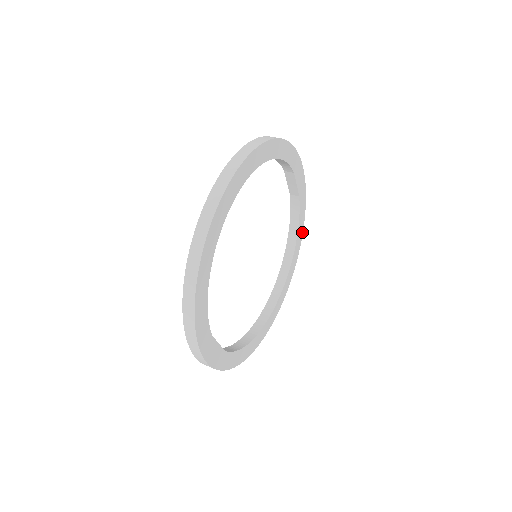
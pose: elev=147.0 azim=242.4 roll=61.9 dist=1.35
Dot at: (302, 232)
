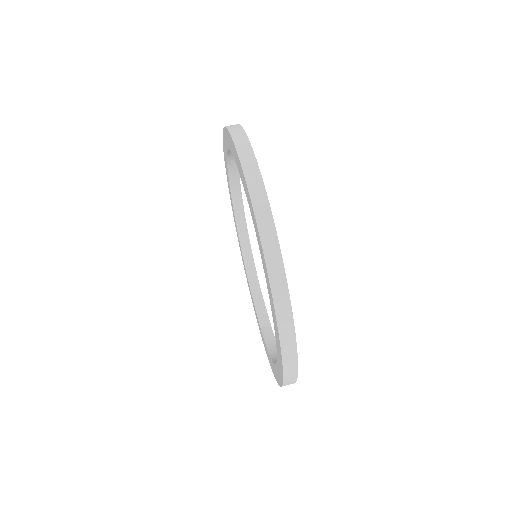
Dot at: occluded
